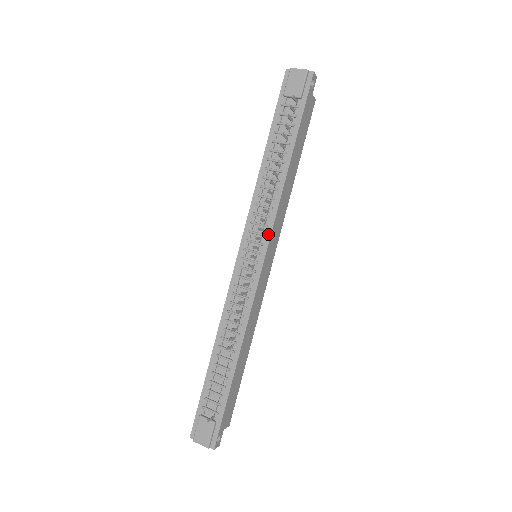
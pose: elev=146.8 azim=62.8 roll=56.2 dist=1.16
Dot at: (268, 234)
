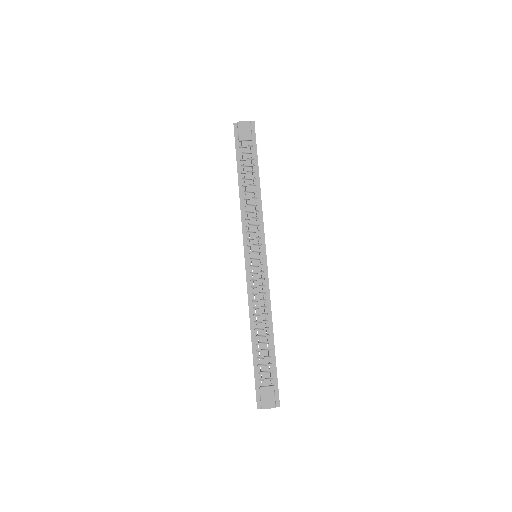
Dot at: (262, 236)
